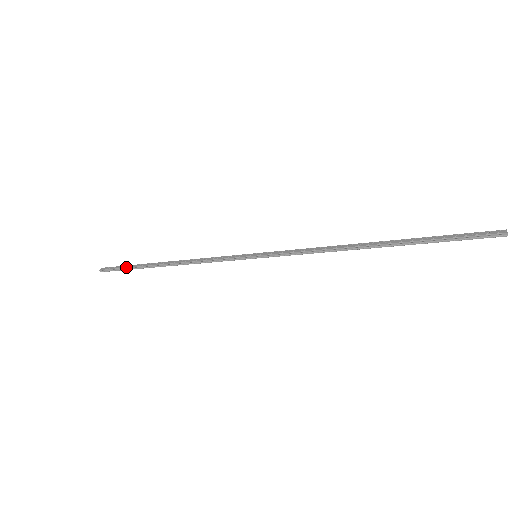
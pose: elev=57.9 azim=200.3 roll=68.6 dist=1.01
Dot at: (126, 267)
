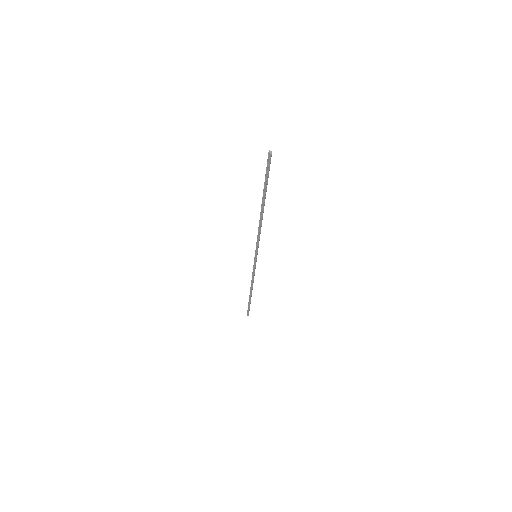
Dot at: (248, 306)
